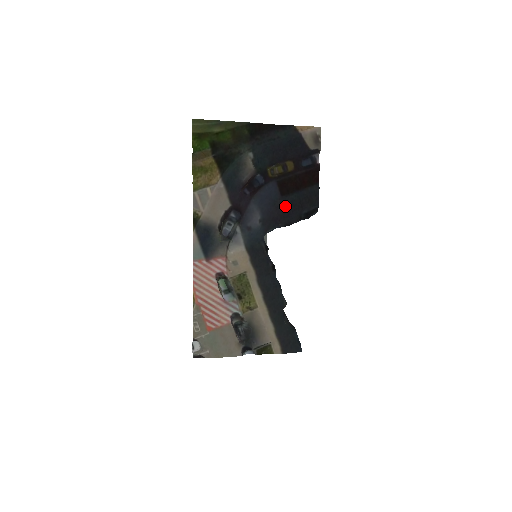
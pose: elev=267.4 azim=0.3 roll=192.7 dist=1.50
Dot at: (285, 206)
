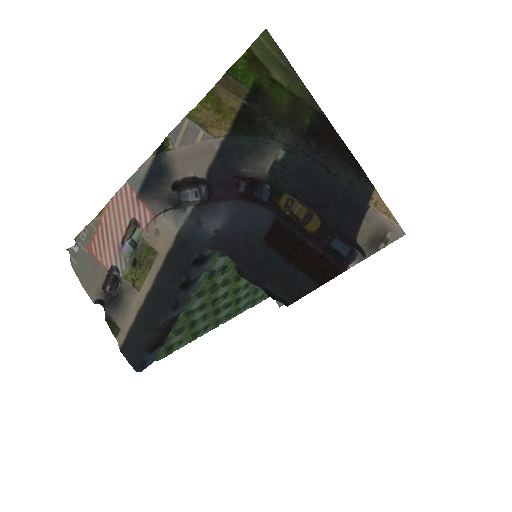
Dot at: (256, 253)
